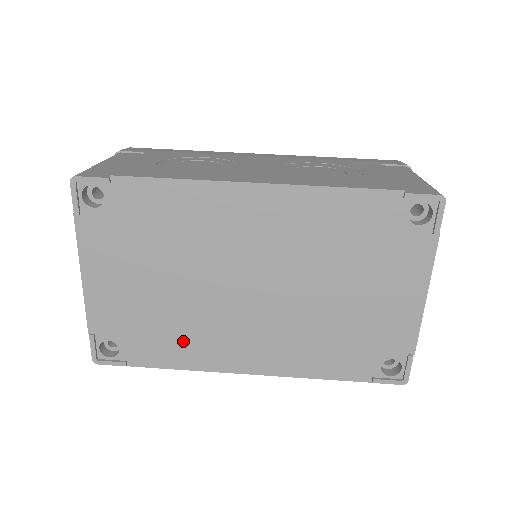
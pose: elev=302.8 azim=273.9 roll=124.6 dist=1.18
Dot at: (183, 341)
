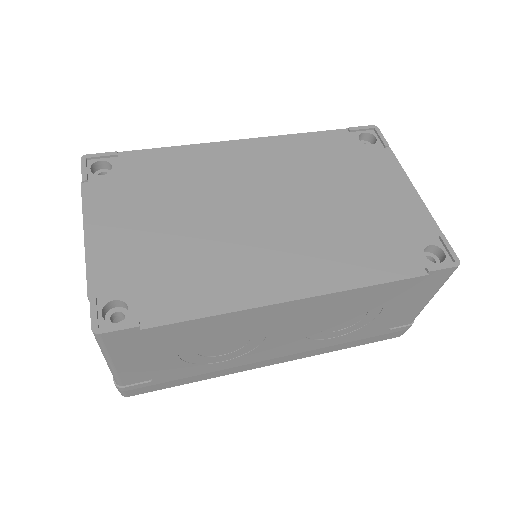
Dot at: (208, 278)
